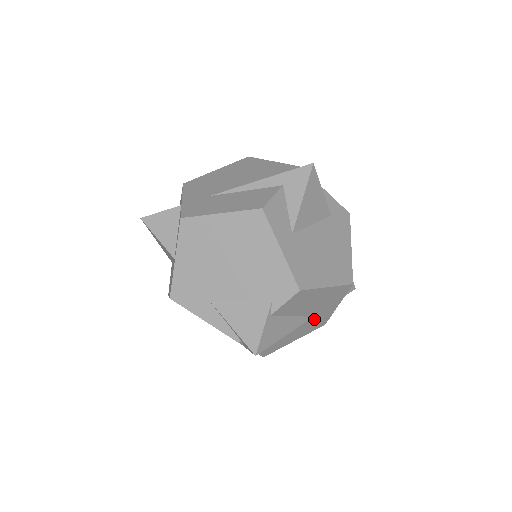
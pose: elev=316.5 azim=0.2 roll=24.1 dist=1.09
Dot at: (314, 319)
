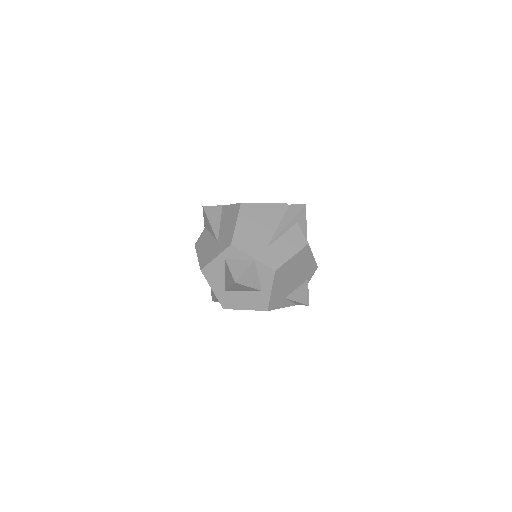
Dot at: occluded
